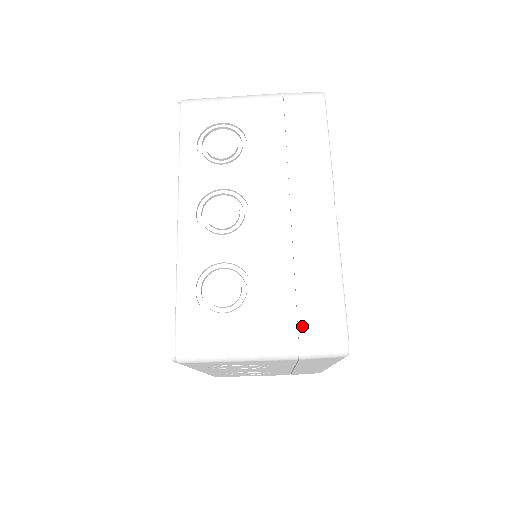
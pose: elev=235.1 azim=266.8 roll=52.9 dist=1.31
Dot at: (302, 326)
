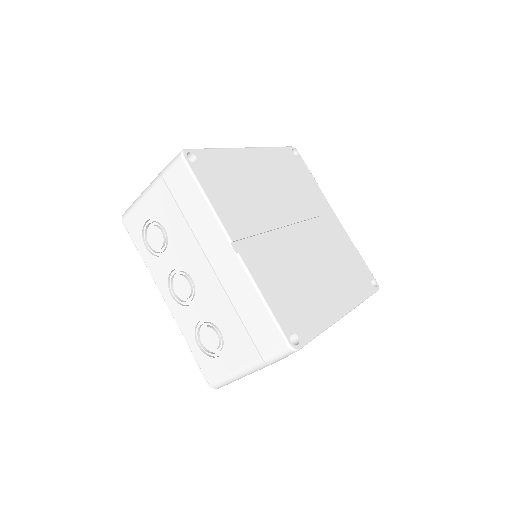
Dot at: (258, 346)
